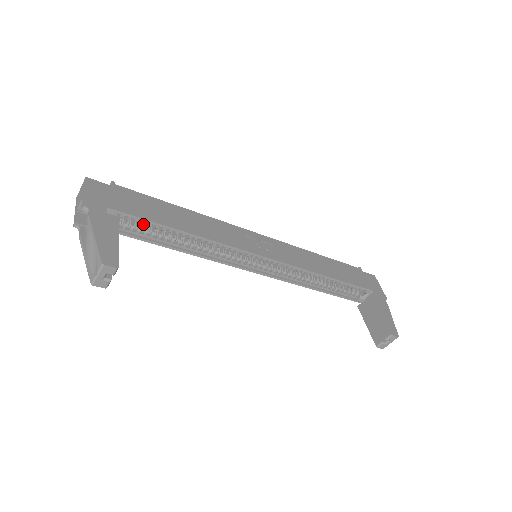
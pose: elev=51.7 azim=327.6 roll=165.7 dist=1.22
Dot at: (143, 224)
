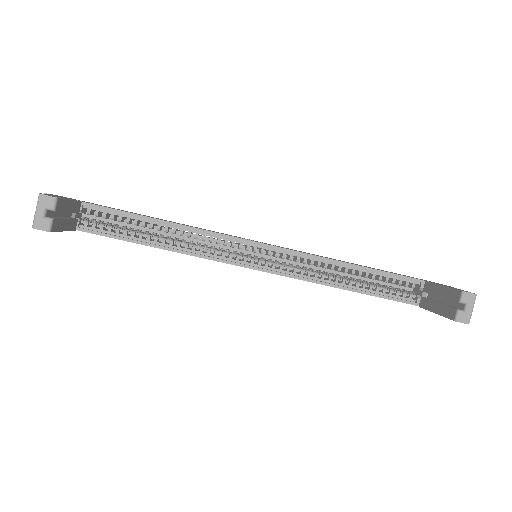
Dot at: (113, 218)
